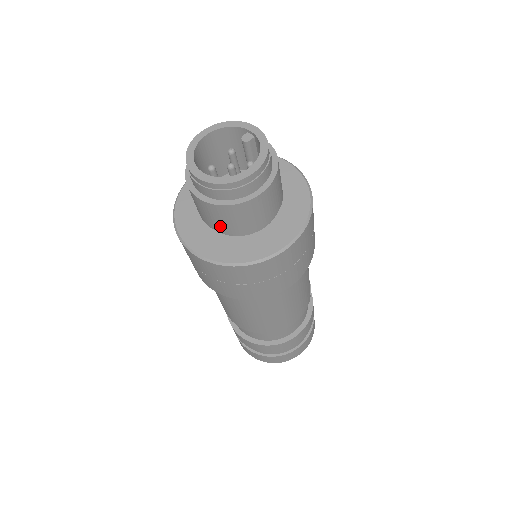
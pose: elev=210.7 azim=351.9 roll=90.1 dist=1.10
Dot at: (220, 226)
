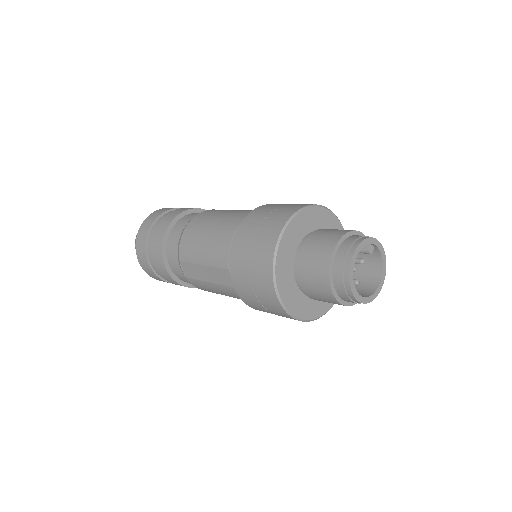
Dot at: occluded
